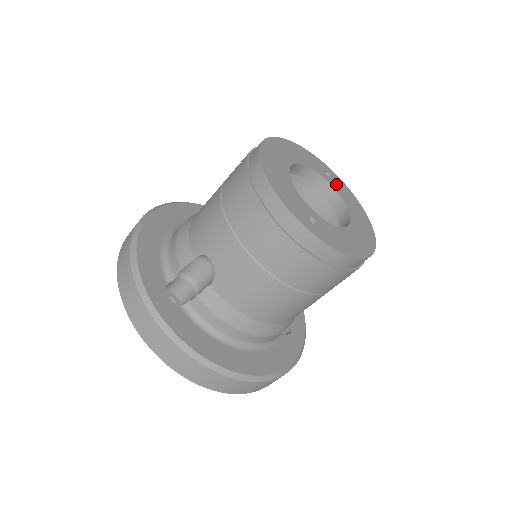
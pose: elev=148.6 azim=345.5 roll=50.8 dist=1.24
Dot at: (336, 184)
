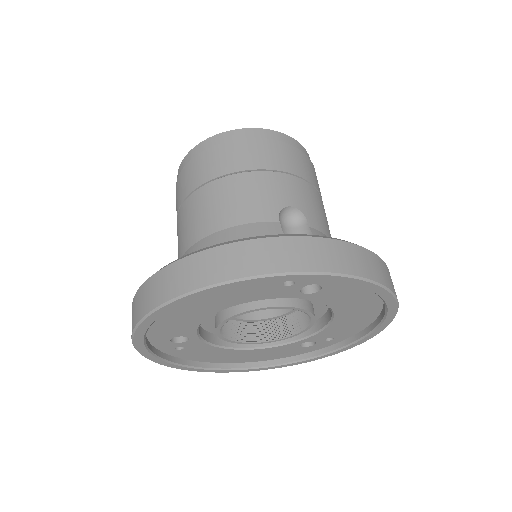
Dot at: occluded
